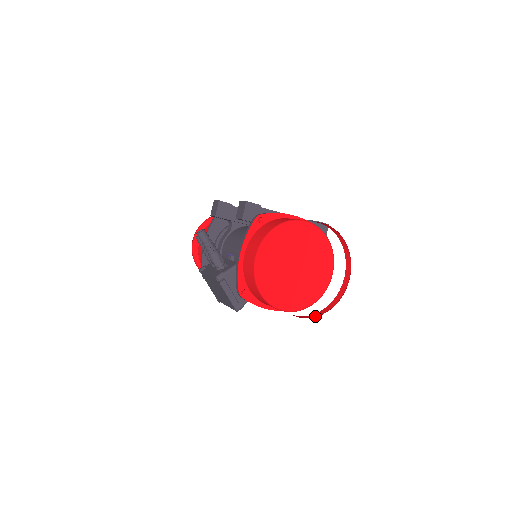
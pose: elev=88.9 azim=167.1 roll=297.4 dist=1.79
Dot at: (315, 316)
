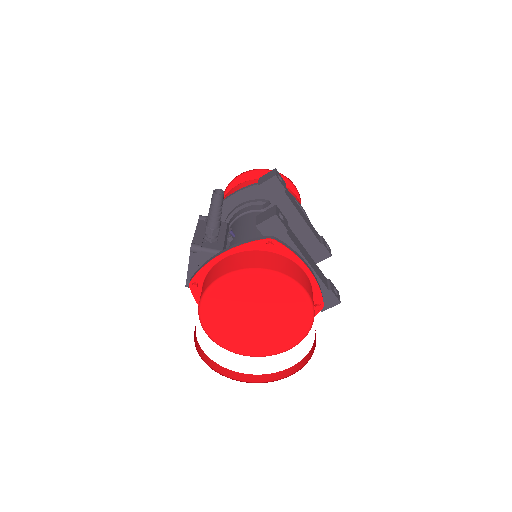
Dot at: (223, 373)
